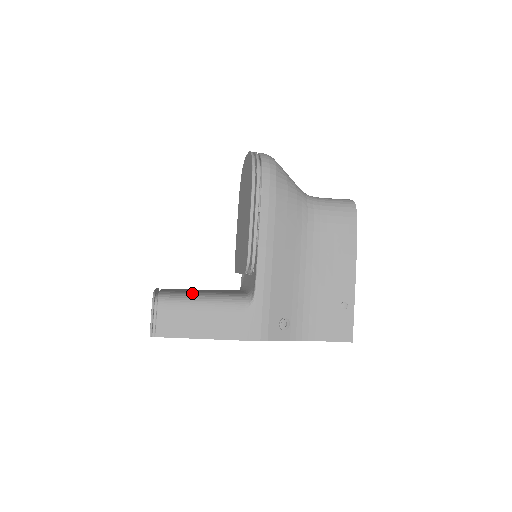
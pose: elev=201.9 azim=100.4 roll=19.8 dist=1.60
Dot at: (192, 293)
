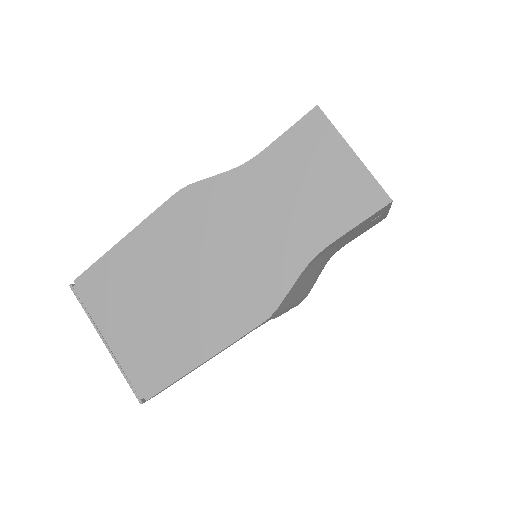
Dot at: occluded
